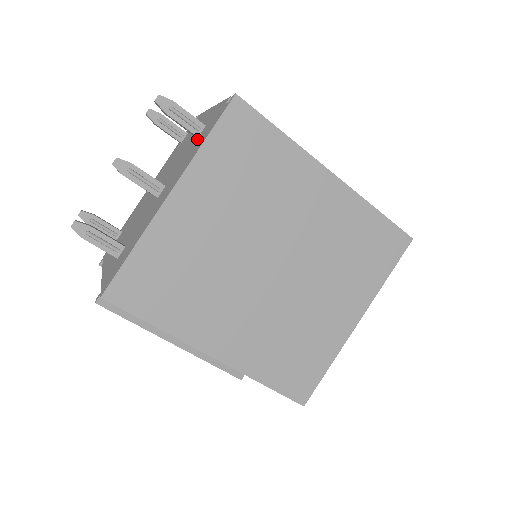
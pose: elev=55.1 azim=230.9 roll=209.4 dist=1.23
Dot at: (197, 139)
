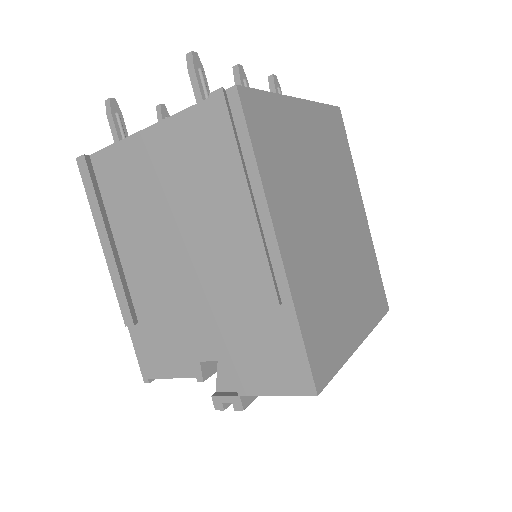
Dot at: occluded
